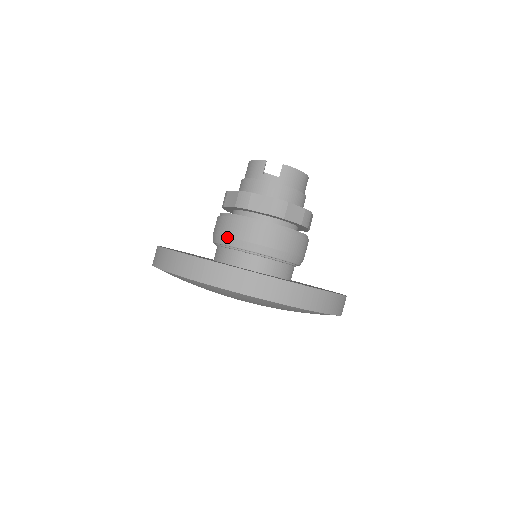
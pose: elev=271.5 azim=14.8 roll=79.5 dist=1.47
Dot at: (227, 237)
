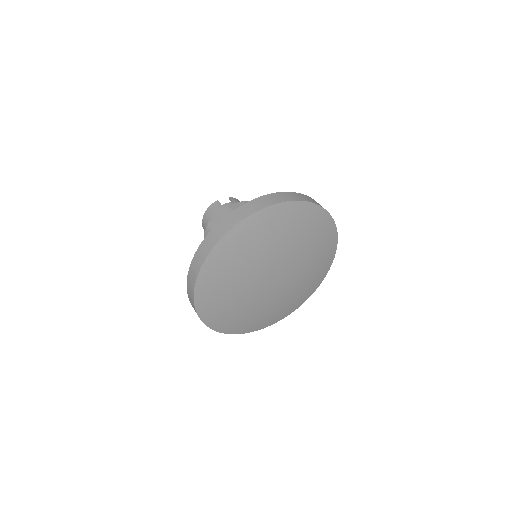
Dot at: occluded
